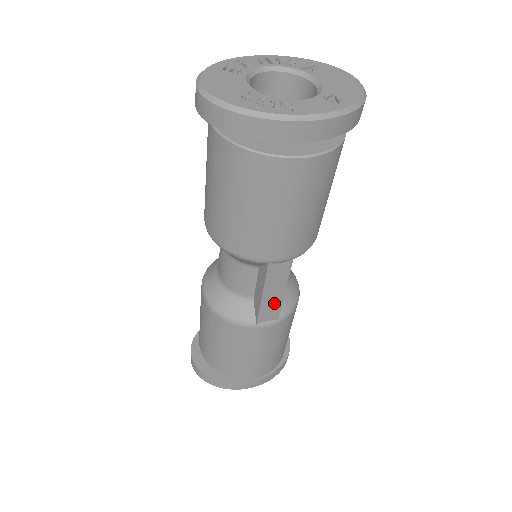
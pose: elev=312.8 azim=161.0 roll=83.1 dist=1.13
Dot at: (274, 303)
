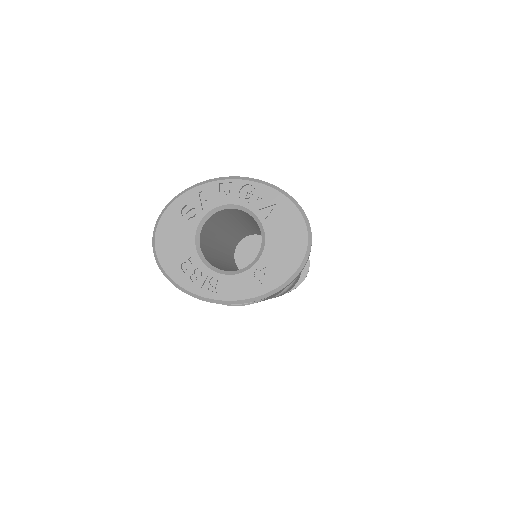
Dot at: occluded
